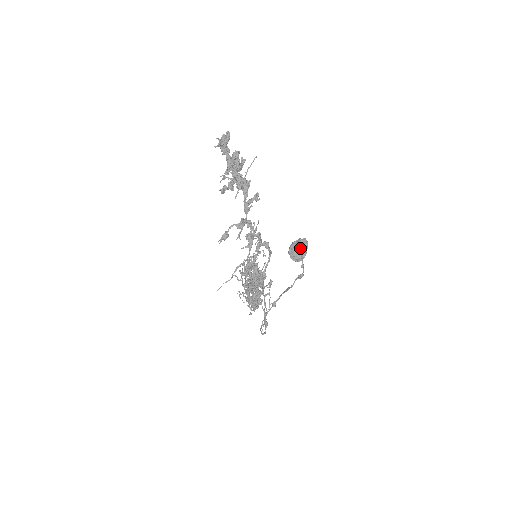
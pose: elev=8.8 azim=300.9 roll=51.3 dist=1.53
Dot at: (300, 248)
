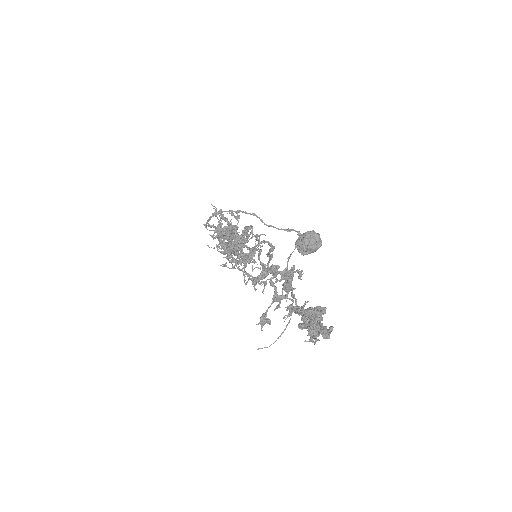
Dot at: (316, 250)
